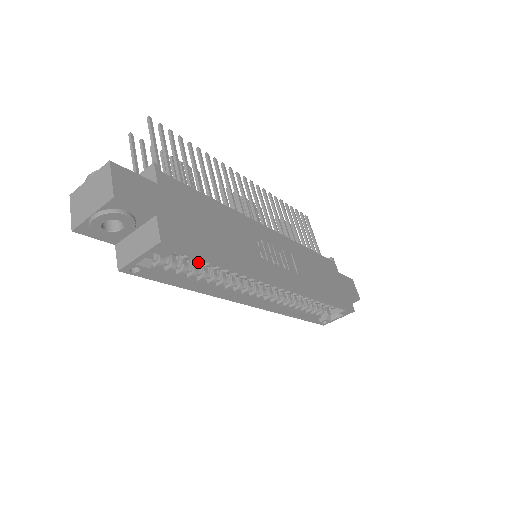
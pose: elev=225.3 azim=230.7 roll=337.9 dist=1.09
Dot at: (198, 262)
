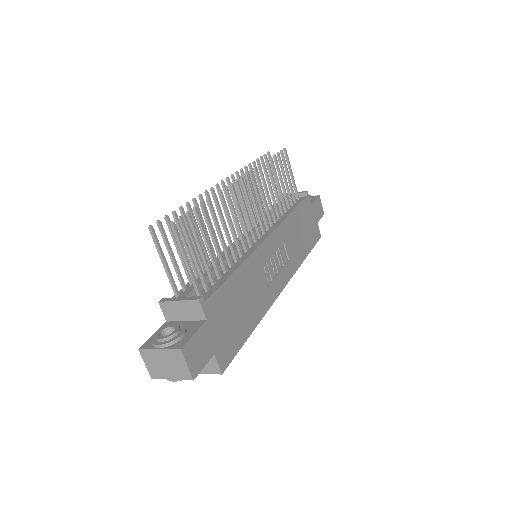
Dot at: occluded
